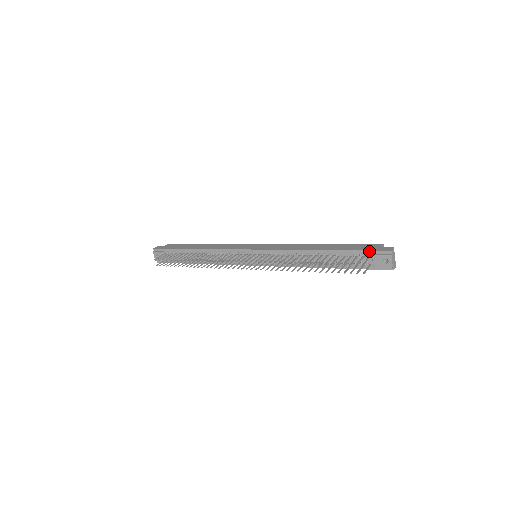
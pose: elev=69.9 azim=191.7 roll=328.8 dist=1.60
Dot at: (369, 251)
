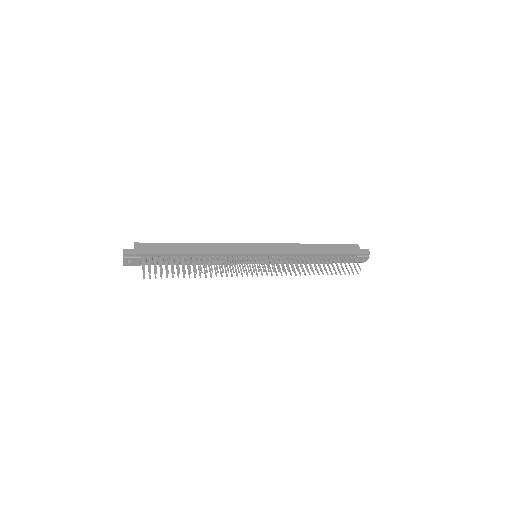
Dot at: (356, 254)
